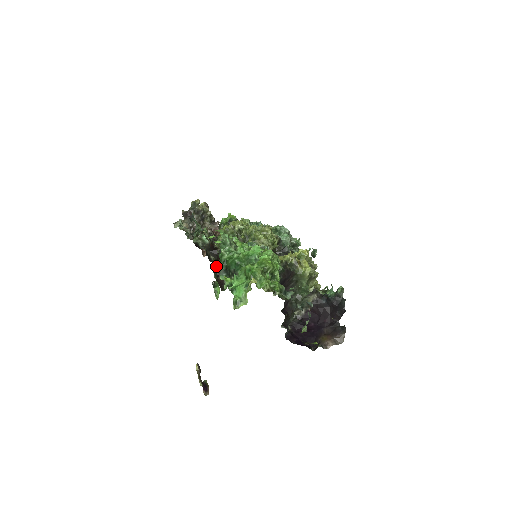
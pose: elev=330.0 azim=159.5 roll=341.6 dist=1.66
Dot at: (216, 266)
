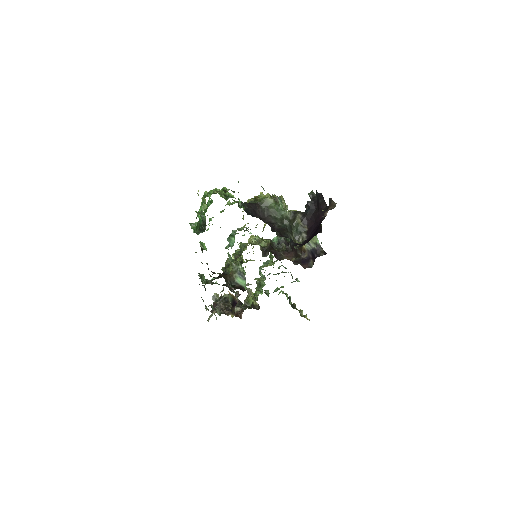
Dot at: (227, 280)
